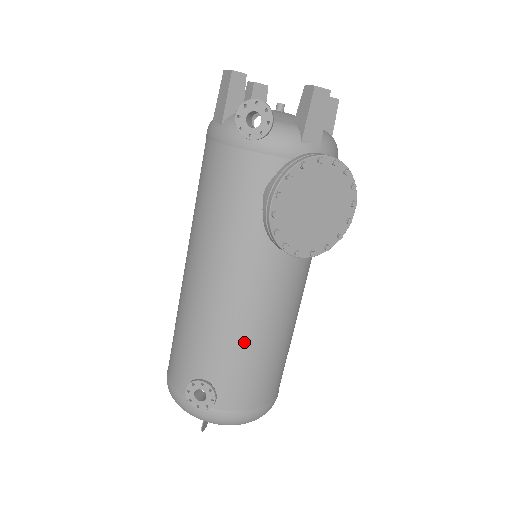
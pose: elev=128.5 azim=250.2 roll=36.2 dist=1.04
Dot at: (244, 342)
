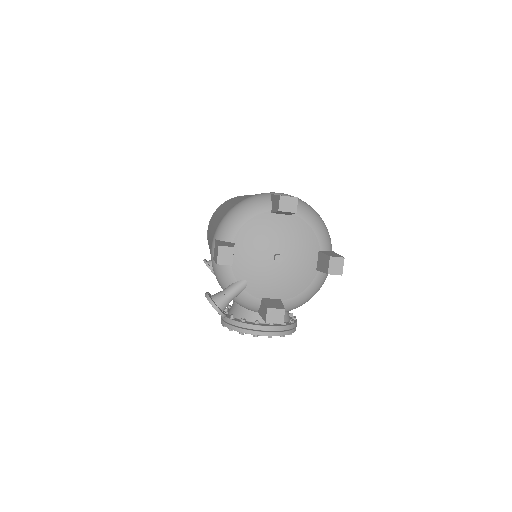
Dot at: occluded
